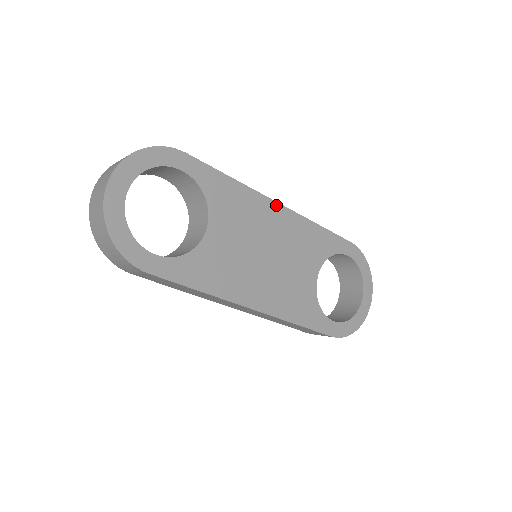
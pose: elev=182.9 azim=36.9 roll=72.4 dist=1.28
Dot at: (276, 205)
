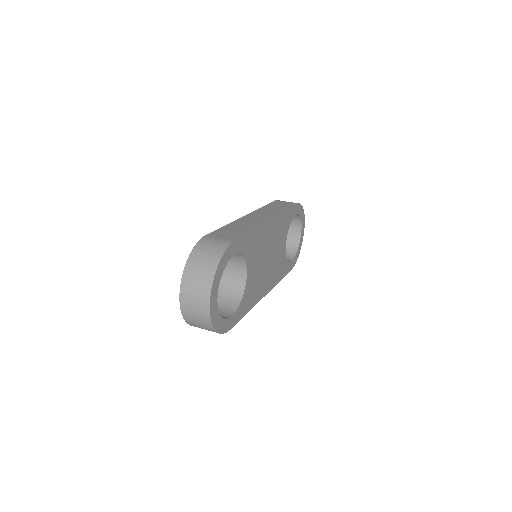
Dot at: (270, 222)
